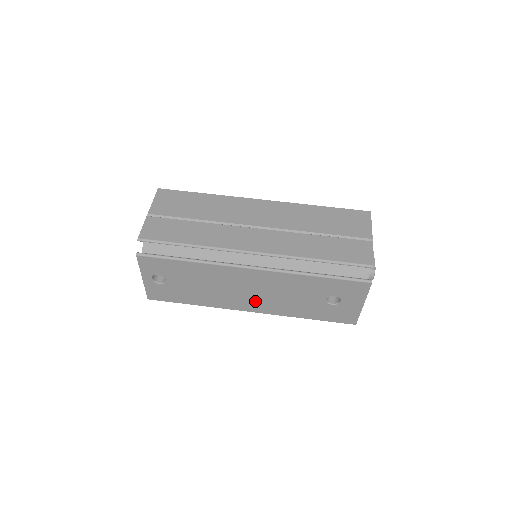
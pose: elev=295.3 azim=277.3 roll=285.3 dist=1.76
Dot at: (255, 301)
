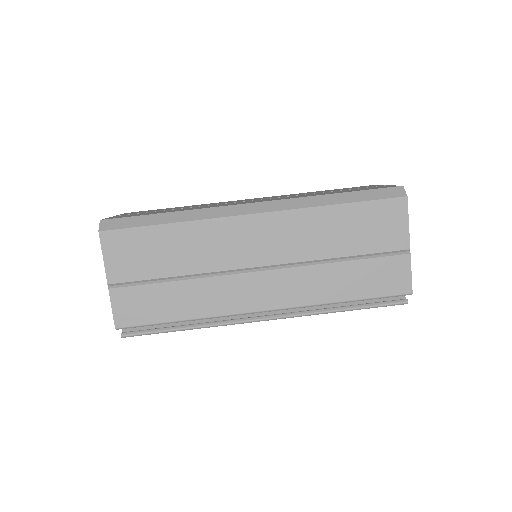
Dot at: occluded
